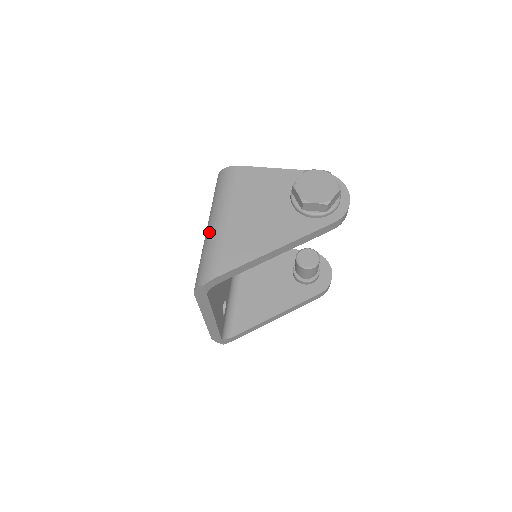
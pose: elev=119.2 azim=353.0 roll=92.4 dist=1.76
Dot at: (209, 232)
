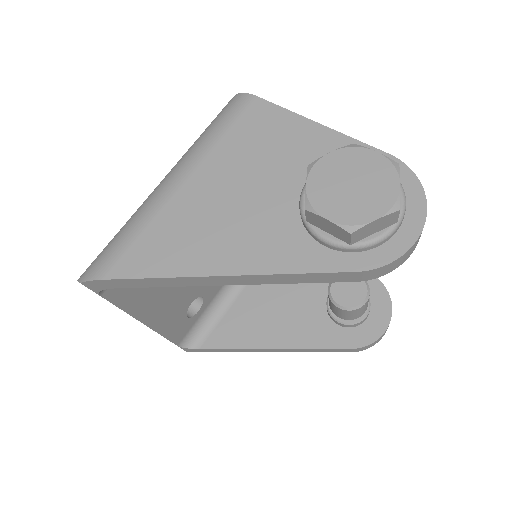
Dot at: (149, 195)
